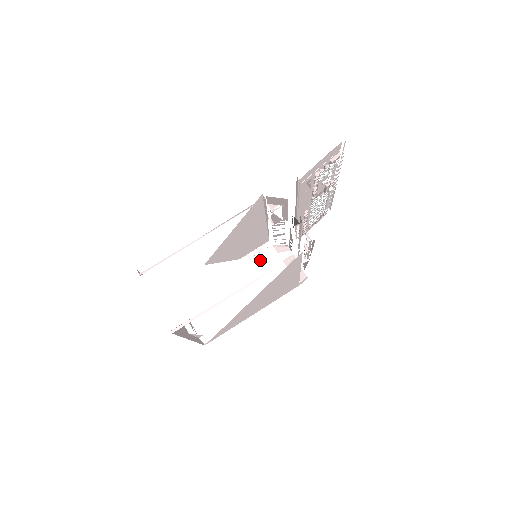
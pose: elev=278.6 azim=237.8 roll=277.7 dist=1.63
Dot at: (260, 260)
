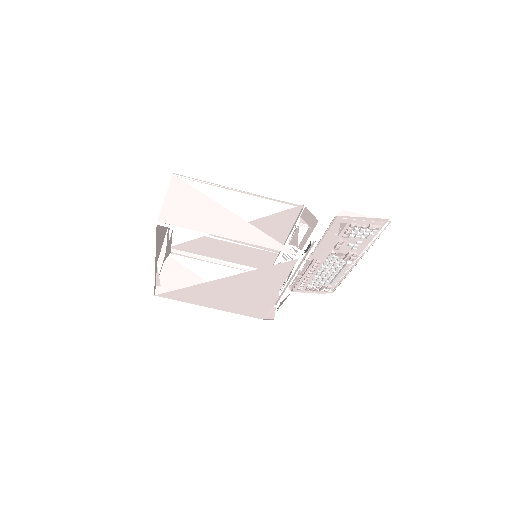
Dot at: (264, 236)
